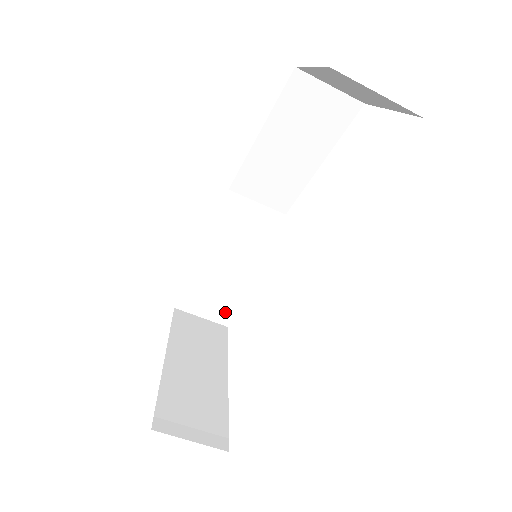
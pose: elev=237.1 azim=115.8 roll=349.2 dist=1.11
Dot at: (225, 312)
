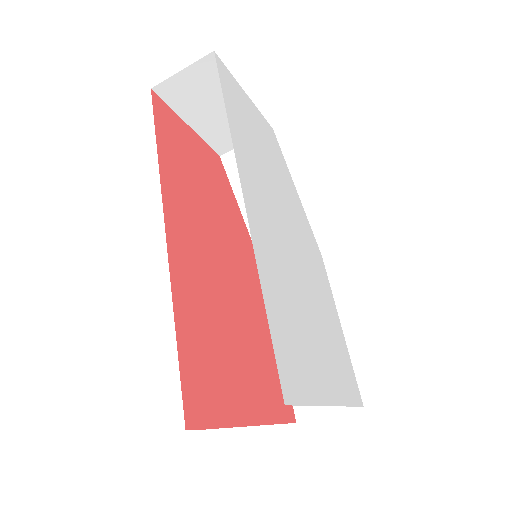
Dot at: occluded
